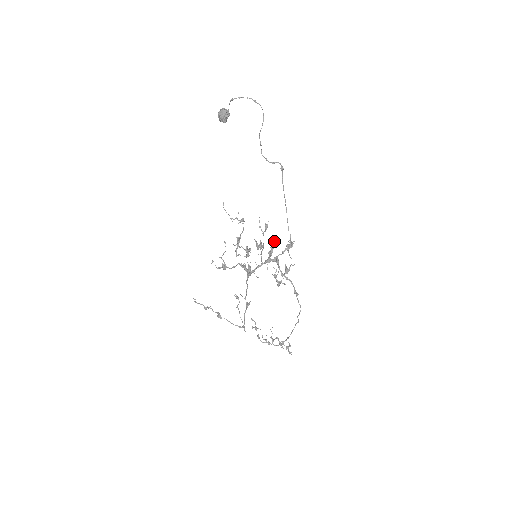
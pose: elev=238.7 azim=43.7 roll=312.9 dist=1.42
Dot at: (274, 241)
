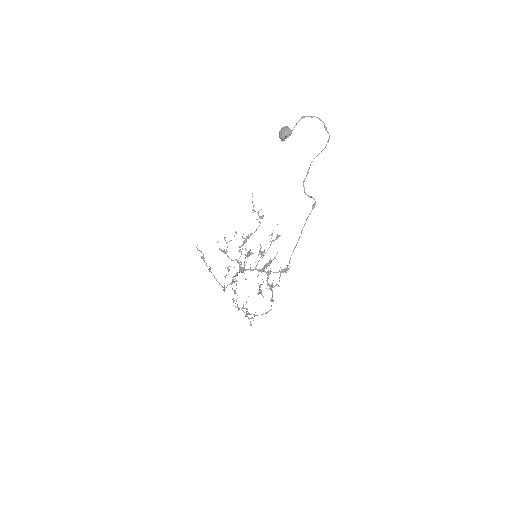
Dot at: occluded
